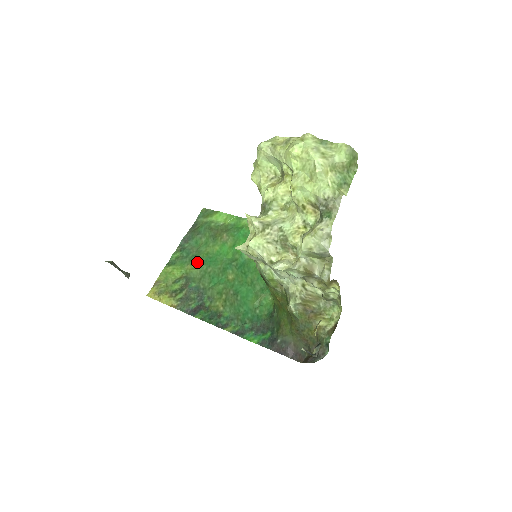
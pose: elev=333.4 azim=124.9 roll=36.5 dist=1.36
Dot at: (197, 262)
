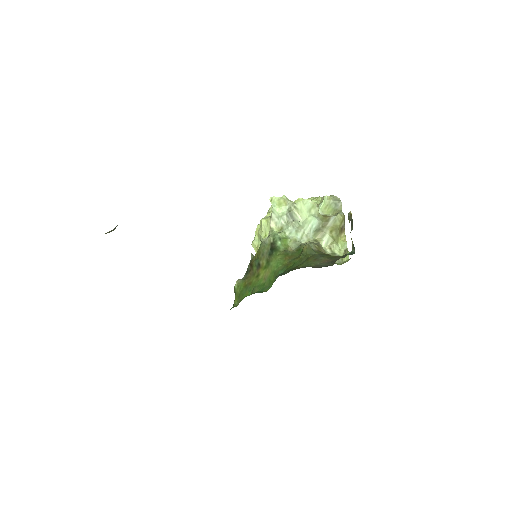
Dot at: occluded
